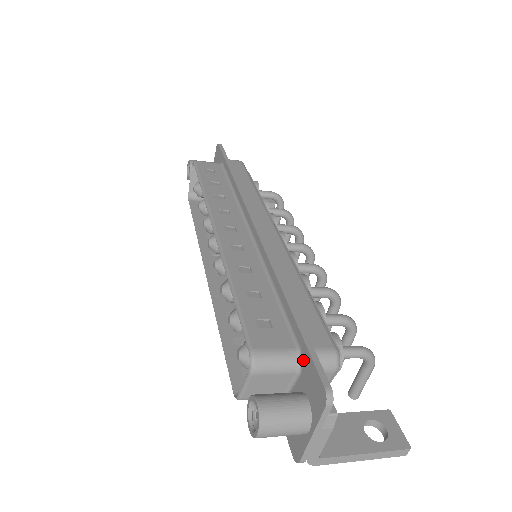
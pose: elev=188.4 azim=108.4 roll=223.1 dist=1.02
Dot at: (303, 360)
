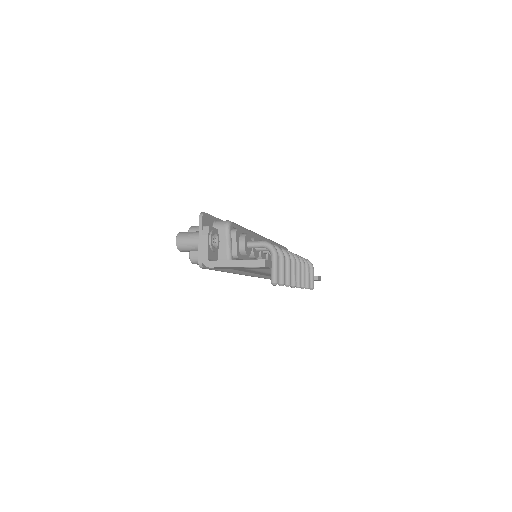
Dot at: occluded
